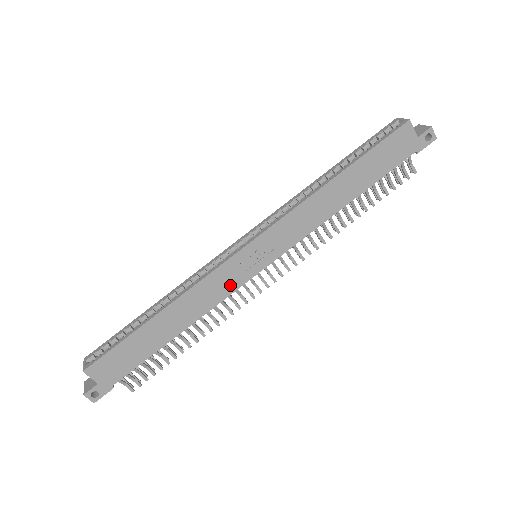
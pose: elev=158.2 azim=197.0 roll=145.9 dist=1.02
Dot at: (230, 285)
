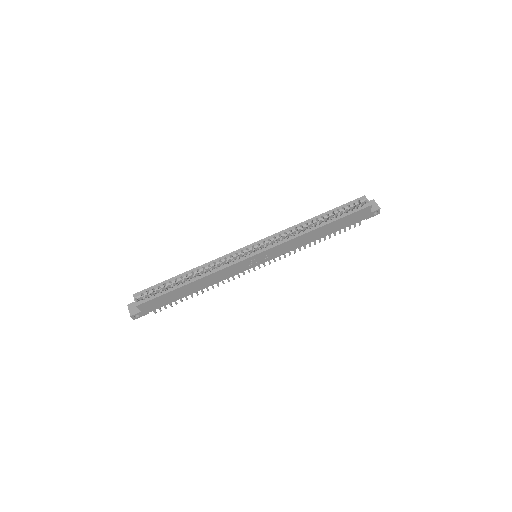
Dot at: (237, 271)
